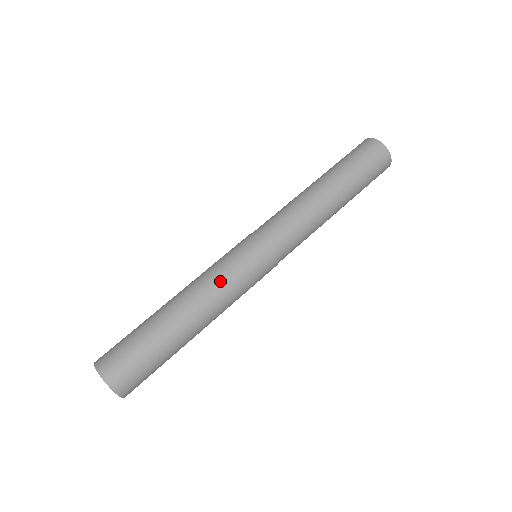
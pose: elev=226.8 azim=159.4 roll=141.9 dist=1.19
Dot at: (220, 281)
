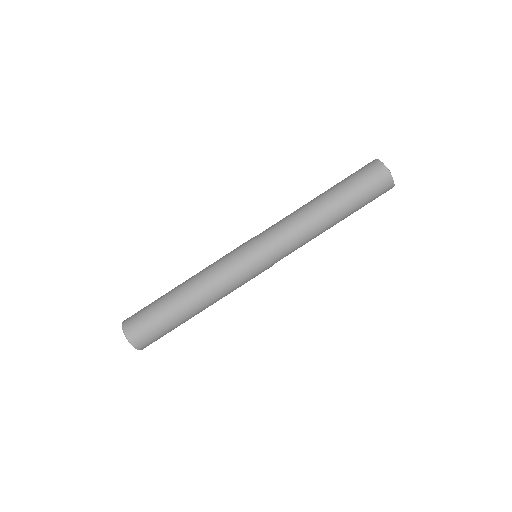
Dot at: (226, 286)
